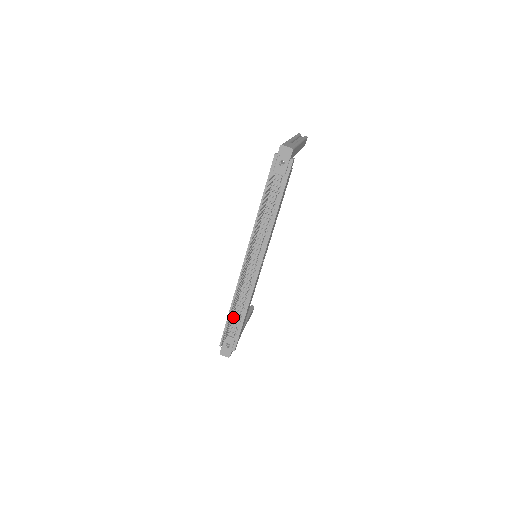
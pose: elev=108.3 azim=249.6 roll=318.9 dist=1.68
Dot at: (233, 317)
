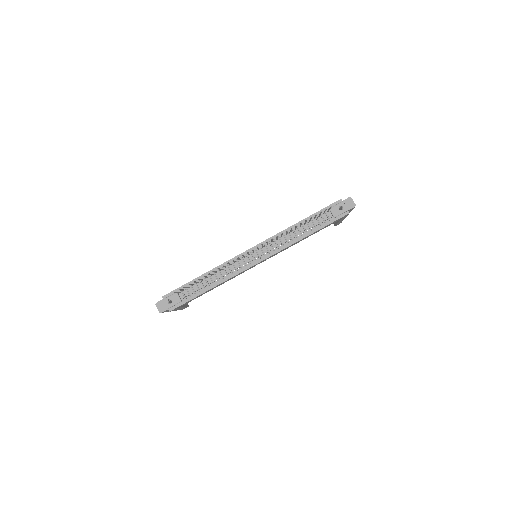
Dot at: (198, 283)
